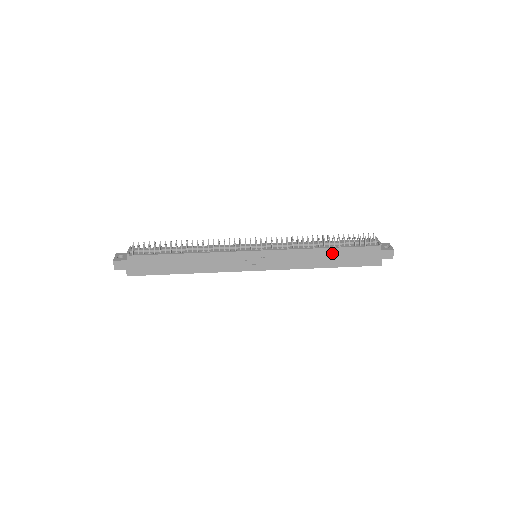
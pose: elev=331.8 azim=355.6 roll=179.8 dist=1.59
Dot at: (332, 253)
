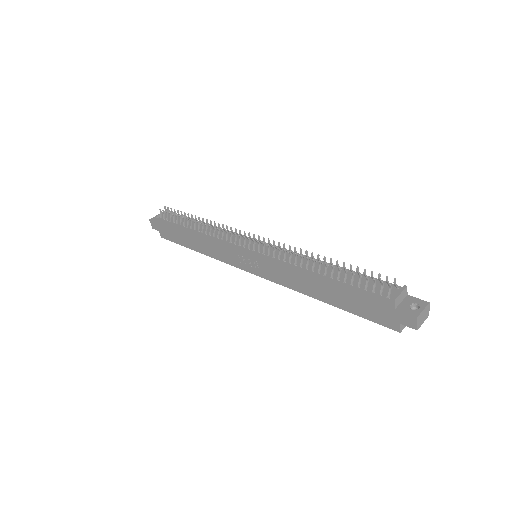
Dot at: (328, 286)
